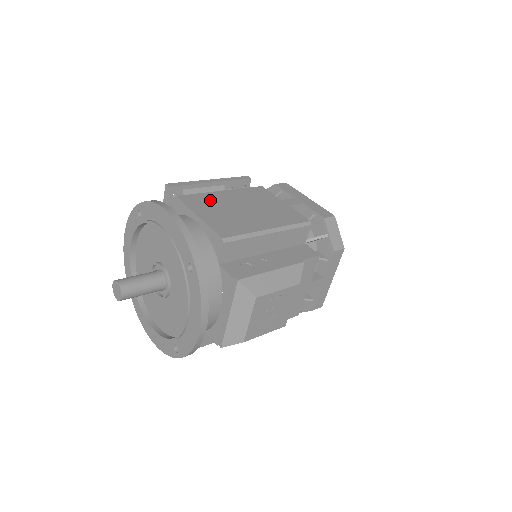
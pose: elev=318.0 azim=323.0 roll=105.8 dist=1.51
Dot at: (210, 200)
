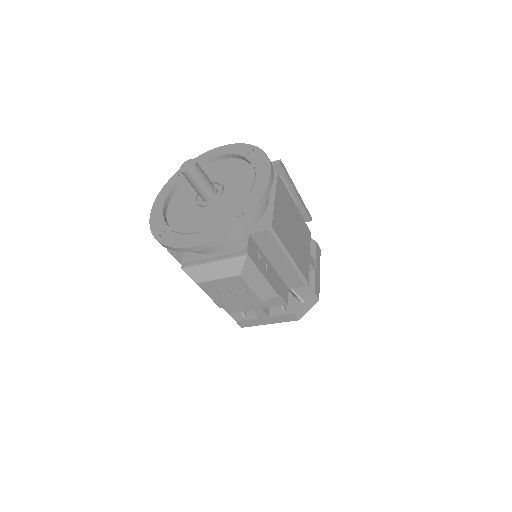
Dot at: (287, 200)
